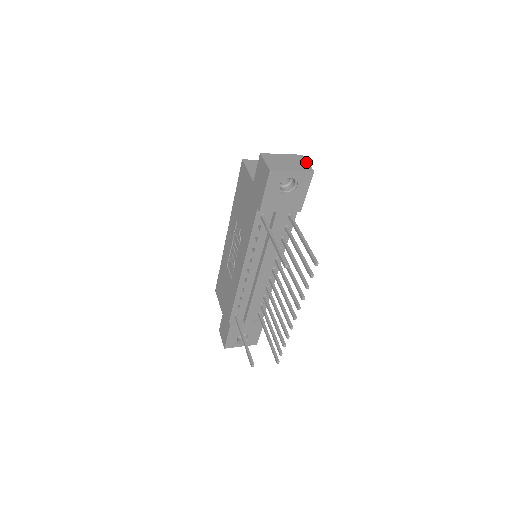
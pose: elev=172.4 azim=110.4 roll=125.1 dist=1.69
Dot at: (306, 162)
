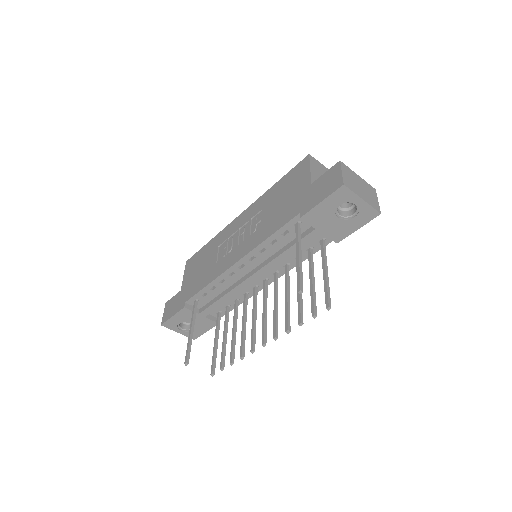
Dot at: (377, 199)
